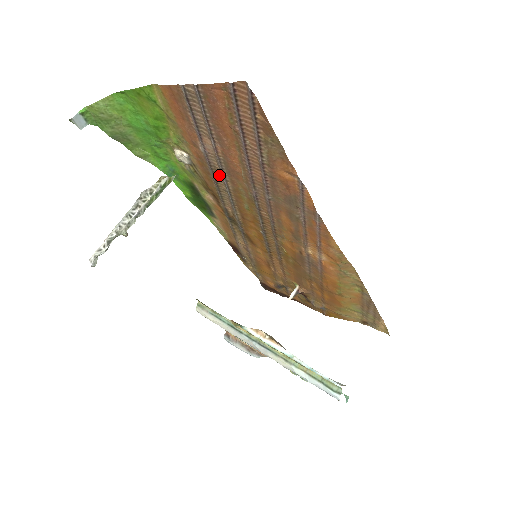
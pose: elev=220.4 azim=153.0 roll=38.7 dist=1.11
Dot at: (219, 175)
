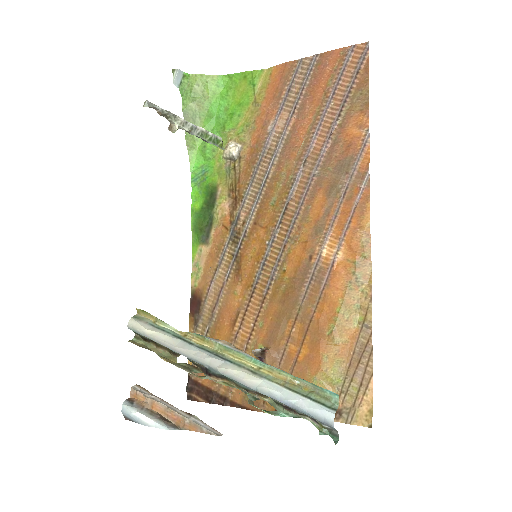
Dot at: (267, 160)
